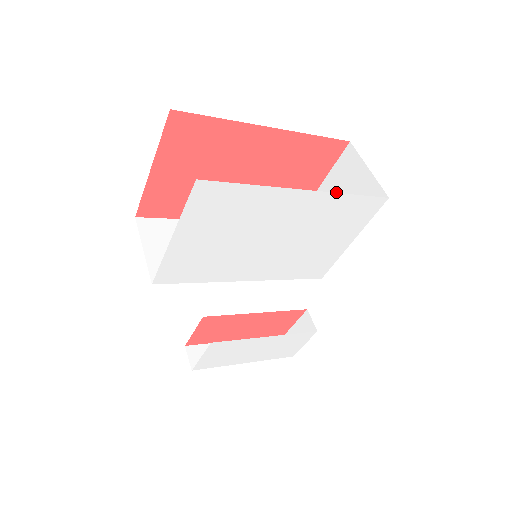
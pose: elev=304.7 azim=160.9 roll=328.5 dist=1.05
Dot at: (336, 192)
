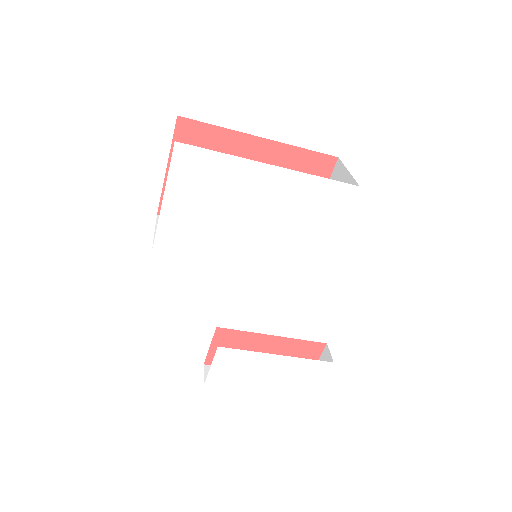
Dot at: occluded
